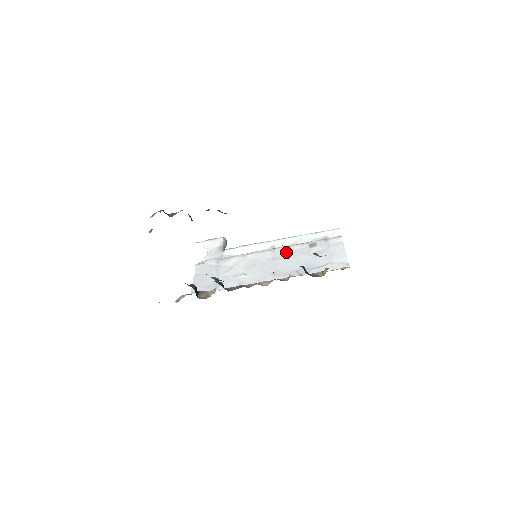
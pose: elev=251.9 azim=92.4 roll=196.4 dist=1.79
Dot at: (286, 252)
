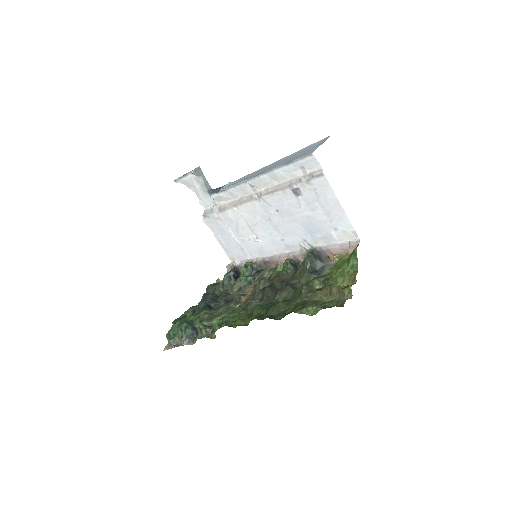
Dot at: (274, 204)
